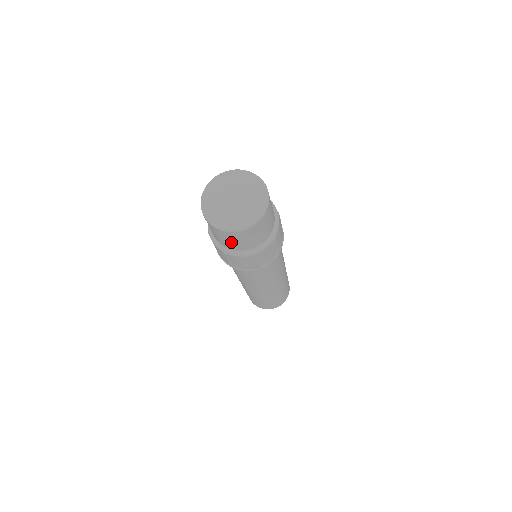
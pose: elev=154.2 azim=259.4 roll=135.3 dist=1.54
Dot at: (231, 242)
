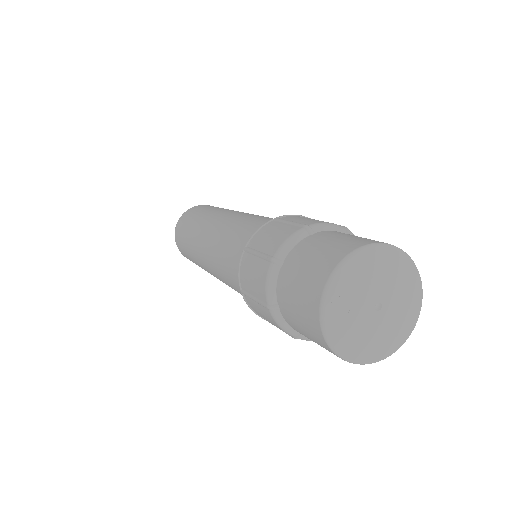
Dot at: occluded
